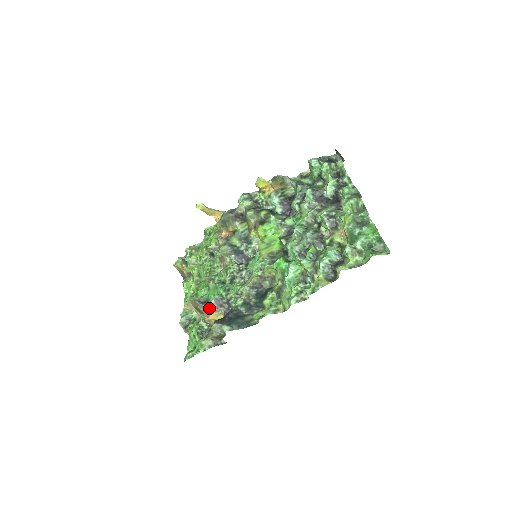
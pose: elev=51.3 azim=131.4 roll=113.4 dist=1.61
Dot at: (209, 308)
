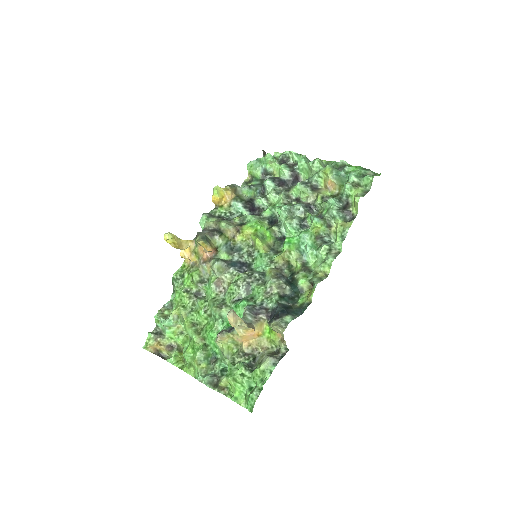
Dot at: (248, 321)
